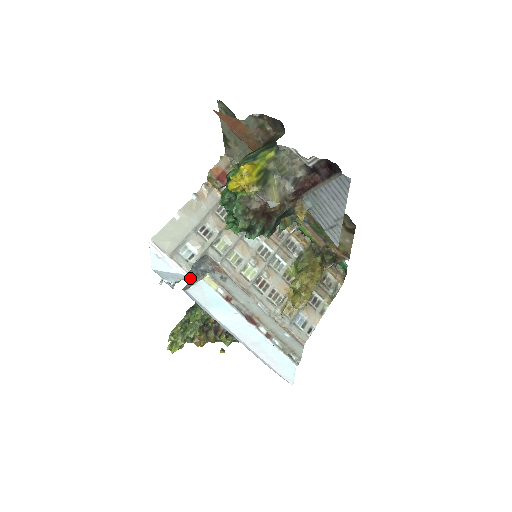
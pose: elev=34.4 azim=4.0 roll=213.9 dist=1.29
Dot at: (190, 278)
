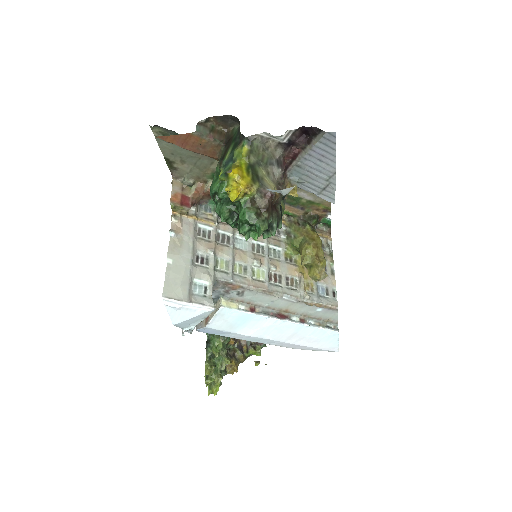
Dot at: occluded
